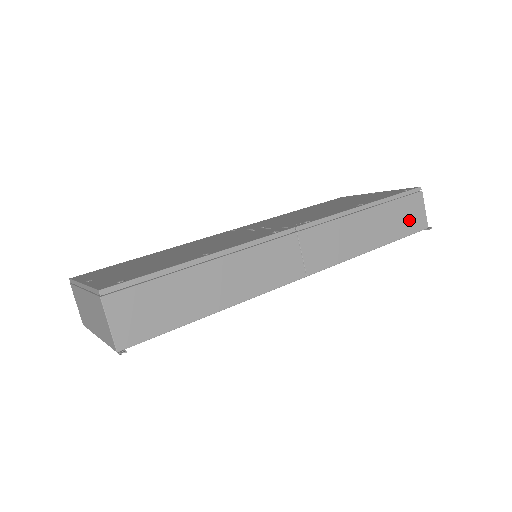
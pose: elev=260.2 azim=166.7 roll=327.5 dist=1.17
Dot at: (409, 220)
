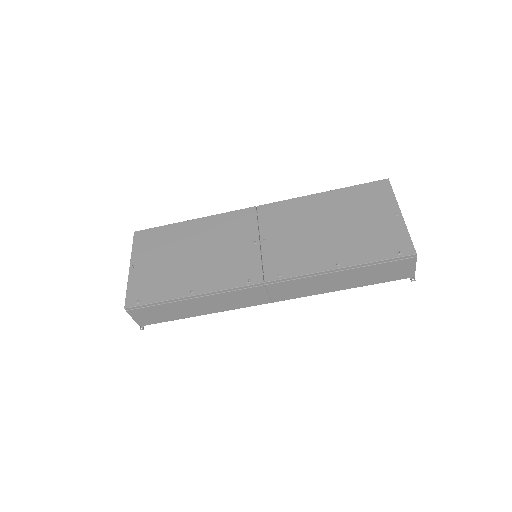
Dot at: (391, 274)
